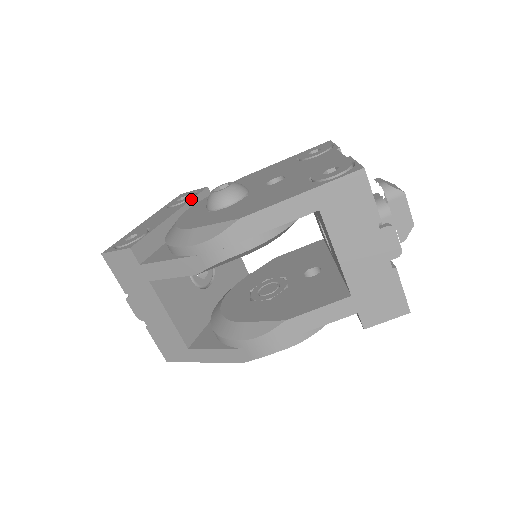
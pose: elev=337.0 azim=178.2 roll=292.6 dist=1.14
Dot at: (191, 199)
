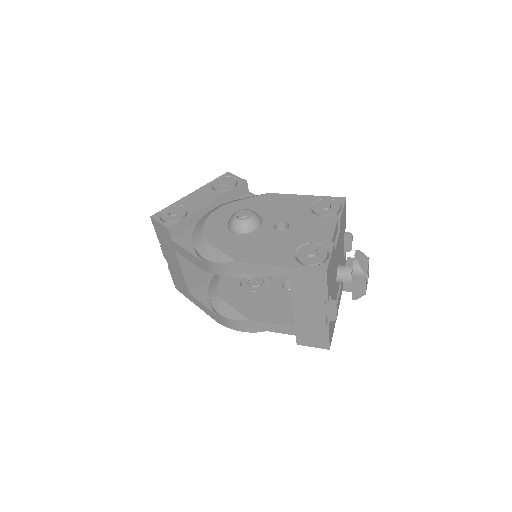
Dot at: (229, 191)
